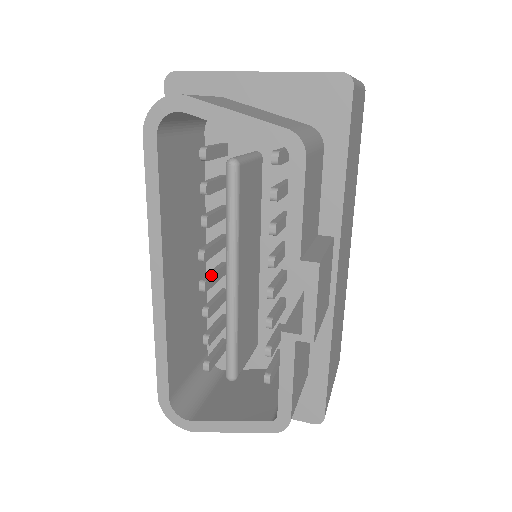
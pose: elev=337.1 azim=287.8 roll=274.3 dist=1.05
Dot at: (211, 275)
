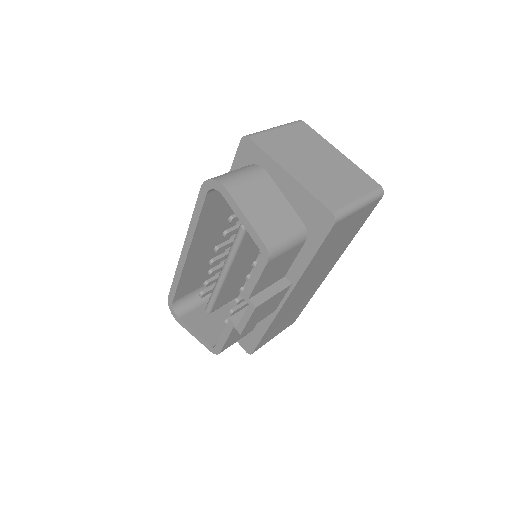
Dot at: (221, 257)
